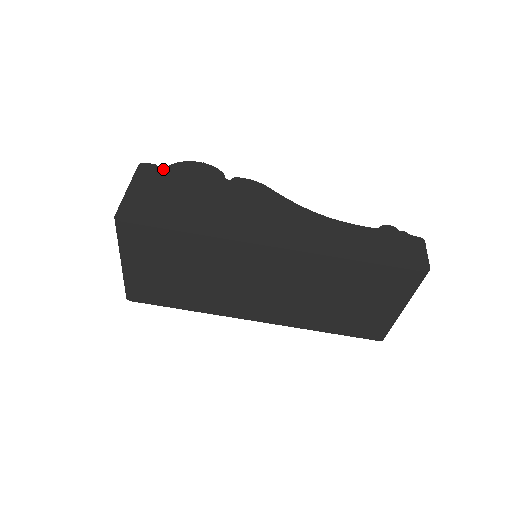
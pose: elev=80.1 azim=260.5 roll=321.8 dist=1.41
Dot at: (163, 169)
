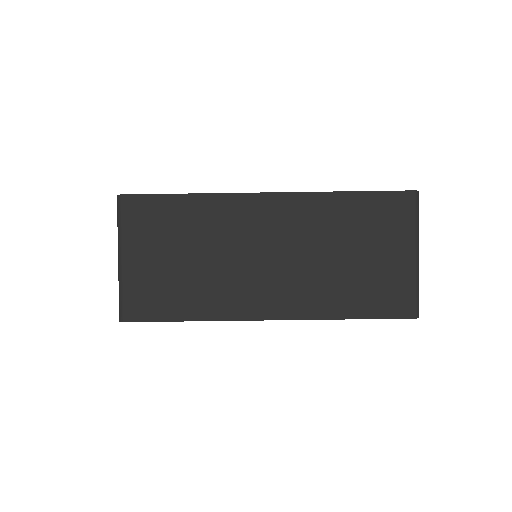
Dot at: occluded
